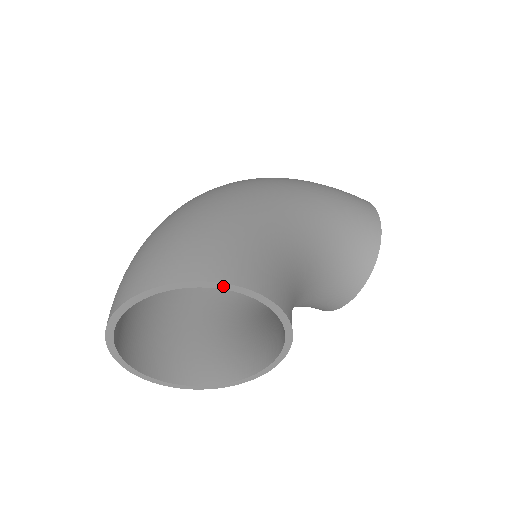
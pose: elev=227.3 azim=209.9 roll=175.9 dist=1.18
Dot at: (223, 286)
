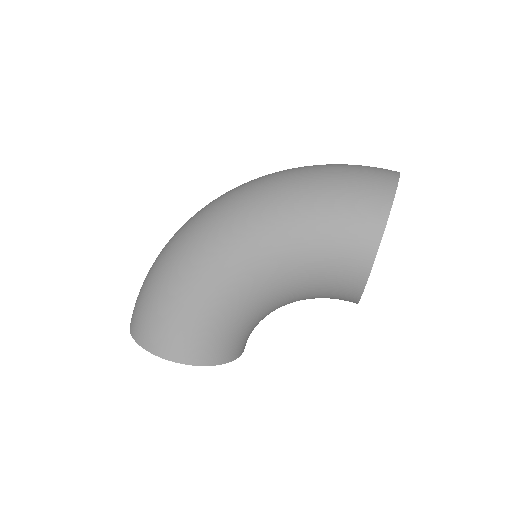
Dot at: (152, 352)
